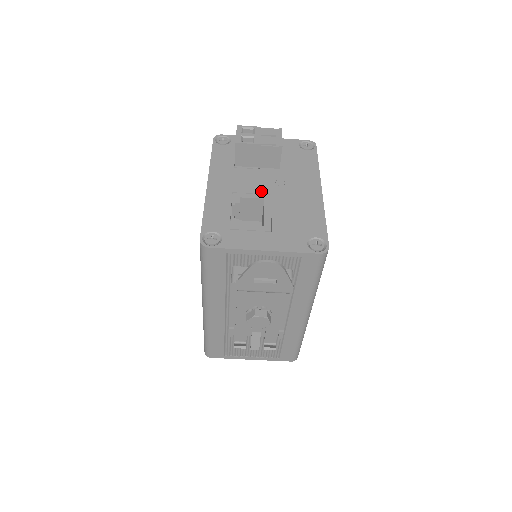
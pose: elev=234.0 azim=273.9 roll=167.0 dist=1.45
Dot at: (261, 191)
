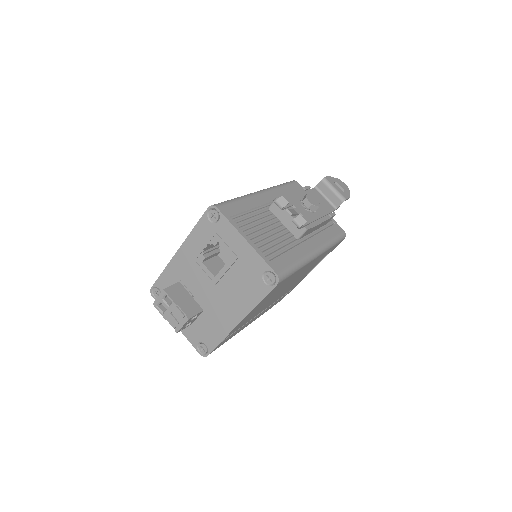
Dot at: occluded
